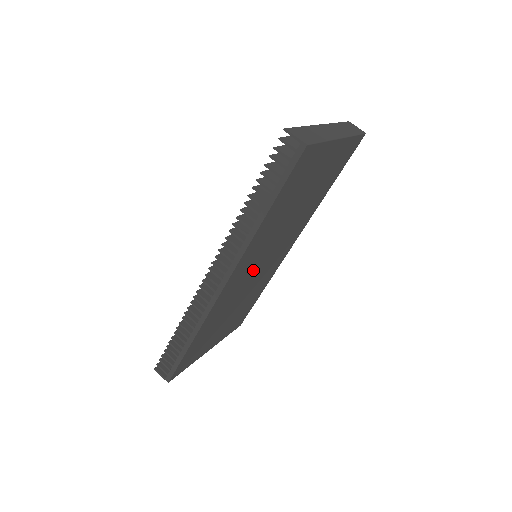
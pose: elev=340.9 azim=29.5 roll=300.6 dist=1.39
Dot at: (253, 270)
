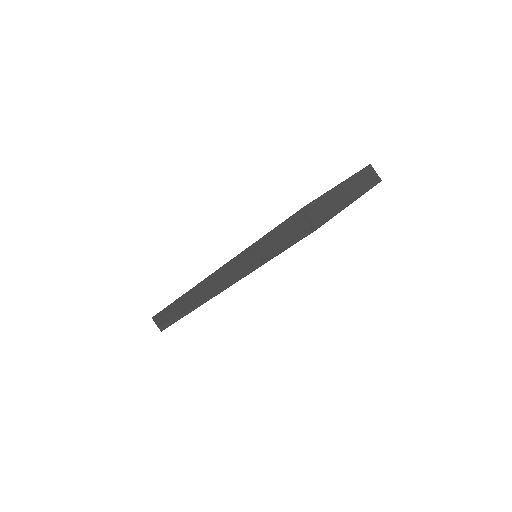
Dot at: occluded
